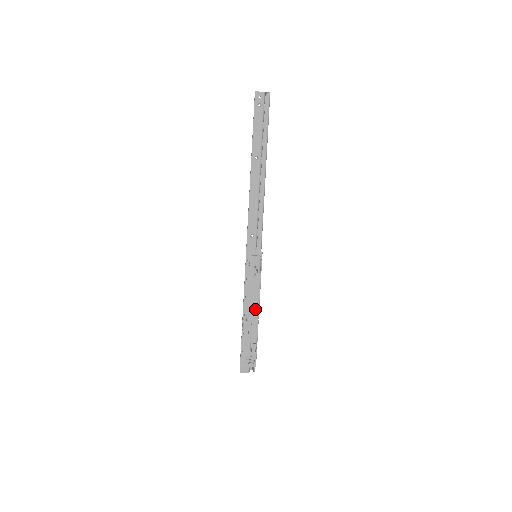
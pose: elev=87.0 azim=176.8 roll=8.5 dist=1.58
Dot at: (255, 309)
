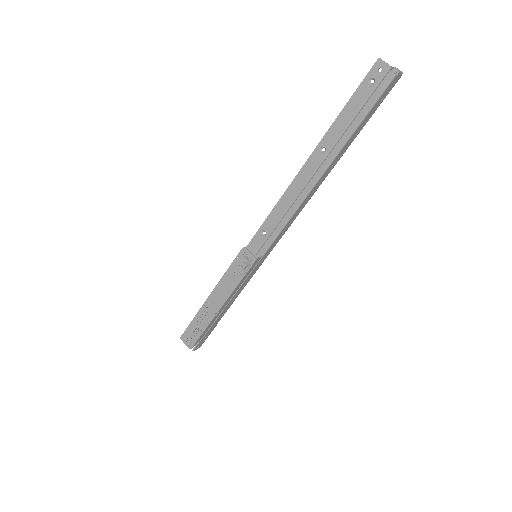
Dot at: (218, 303)
